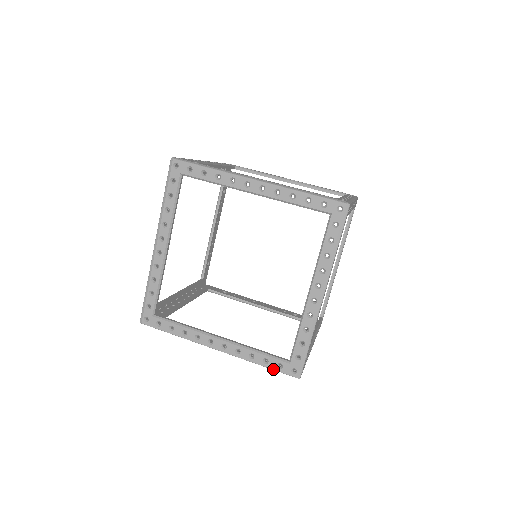
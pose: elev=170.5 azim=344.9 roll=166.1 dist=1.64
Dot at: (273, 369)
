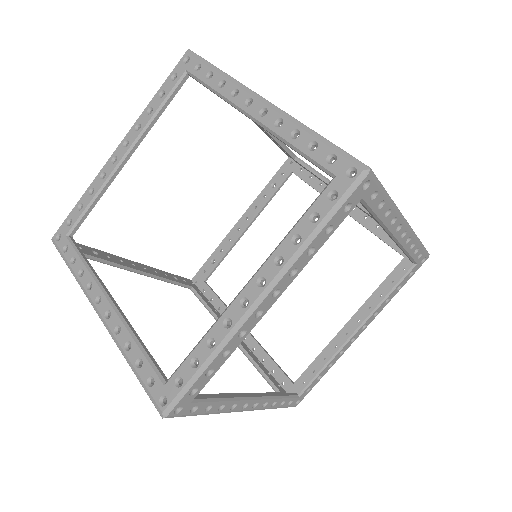
Dot at: occluded
